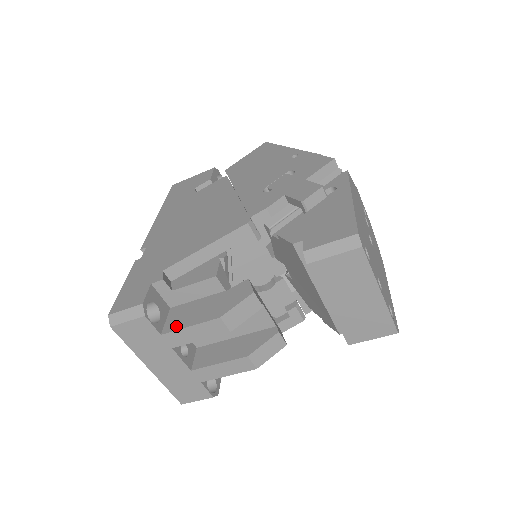
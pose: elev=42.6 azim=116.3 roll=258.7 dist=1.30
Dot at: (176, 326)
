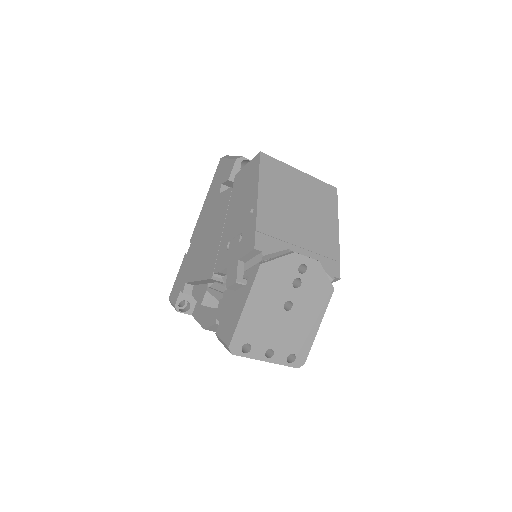
Dot at: (195, 315)
